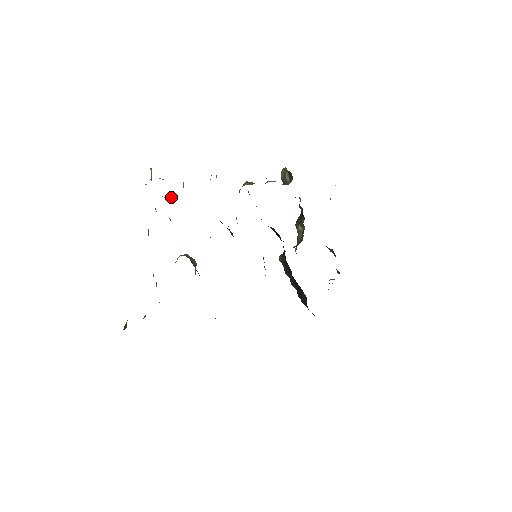
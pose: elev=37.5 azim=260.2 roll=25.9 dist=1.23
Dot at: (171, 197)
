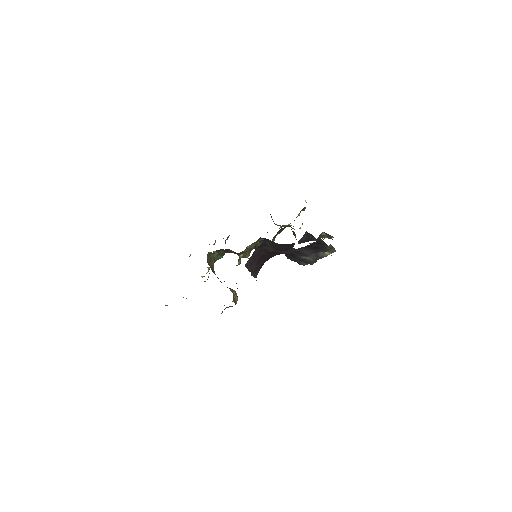
Dot at: (209, 267)
